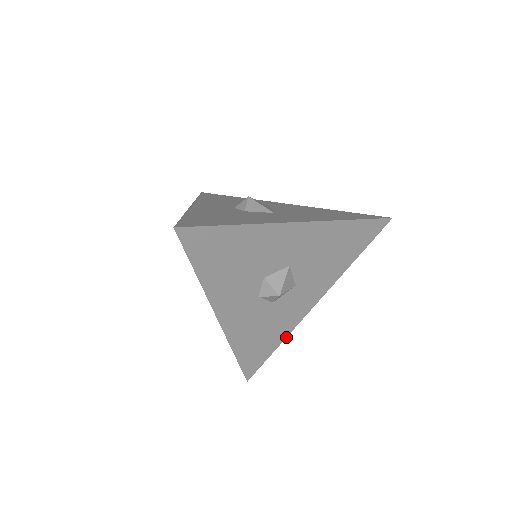
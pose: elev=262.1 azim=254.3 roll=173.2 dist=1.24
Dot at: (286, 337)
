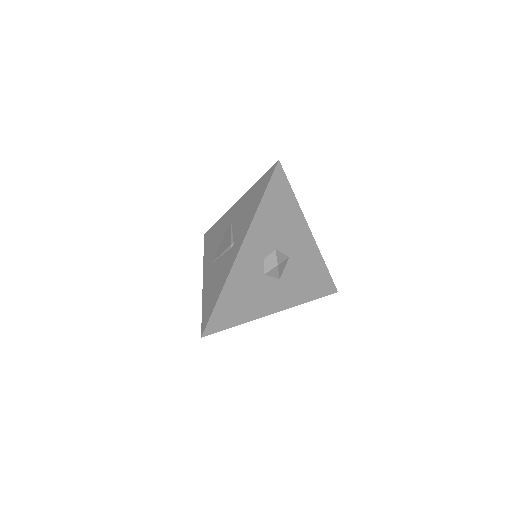
Dot at: occluded
